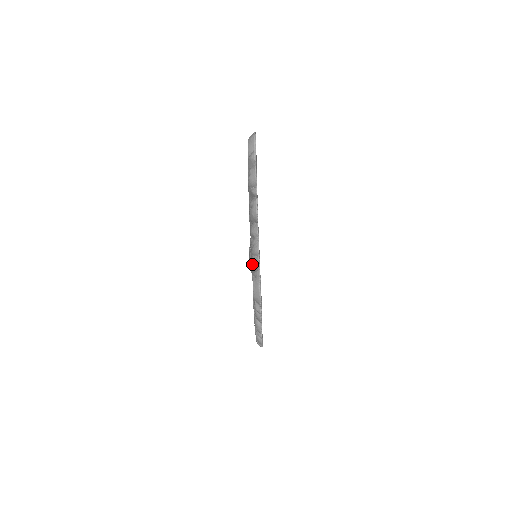
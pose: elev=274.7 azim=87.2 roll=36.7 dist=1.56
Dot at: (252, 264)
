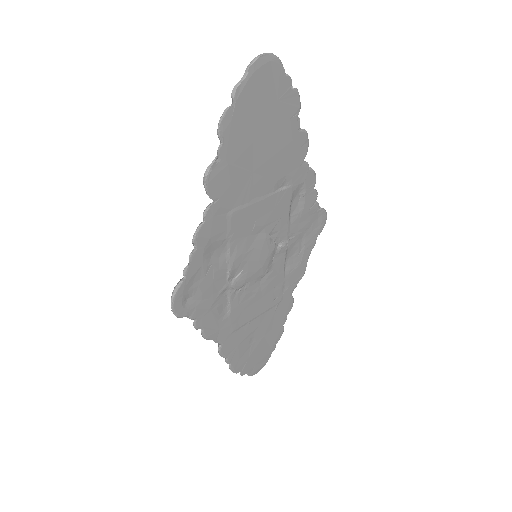
Dot at: occluded
